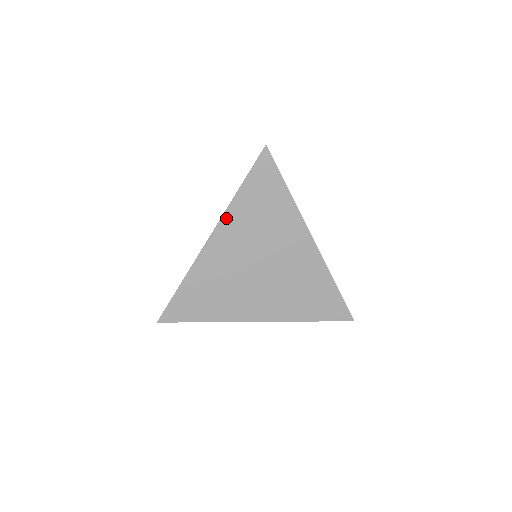
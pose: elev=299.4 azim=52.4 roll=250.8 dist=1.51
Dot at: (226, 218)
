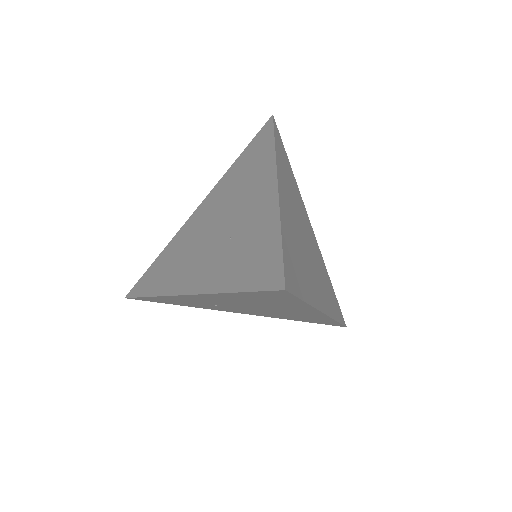
Dot at: (278, 167)
